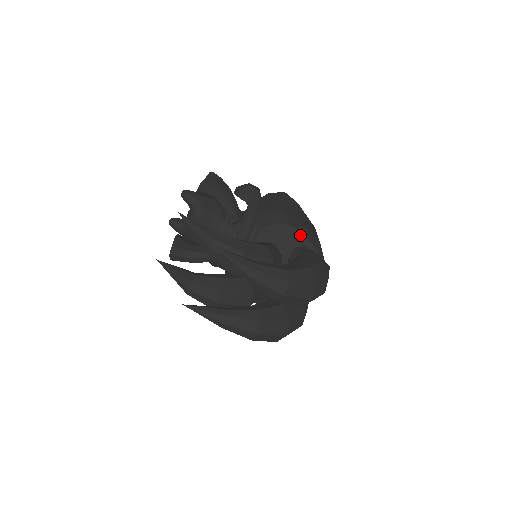
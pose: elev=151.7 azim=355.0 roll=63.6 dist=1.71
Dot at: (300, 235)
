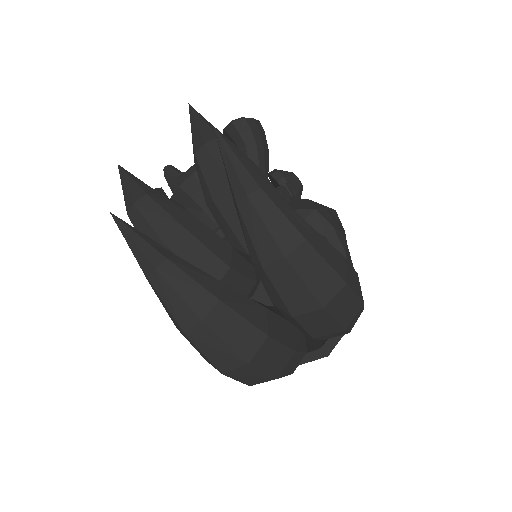
Dot at: (338, 245)
